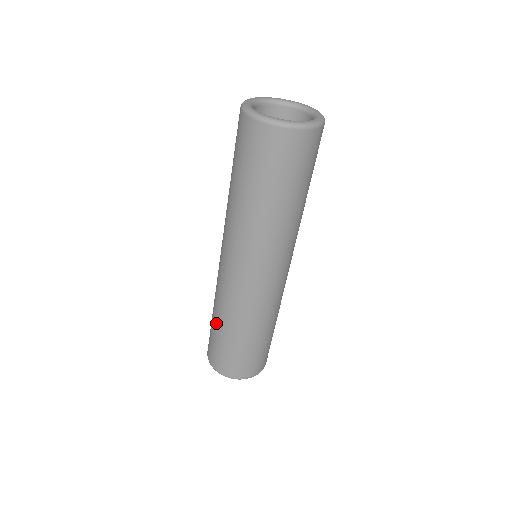
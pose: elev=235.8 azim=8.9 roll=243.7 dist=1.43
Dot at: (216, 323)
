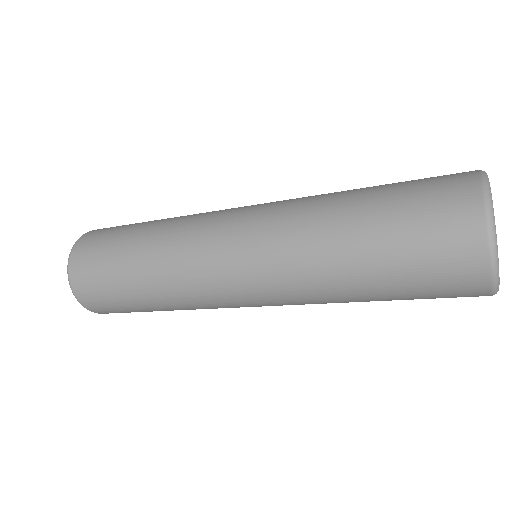
Dot at: (135, 245)
